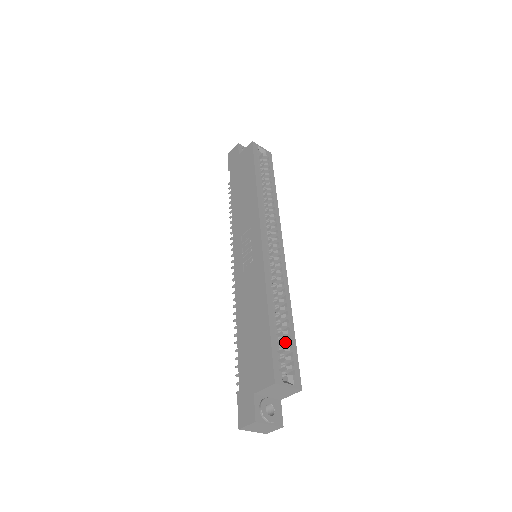
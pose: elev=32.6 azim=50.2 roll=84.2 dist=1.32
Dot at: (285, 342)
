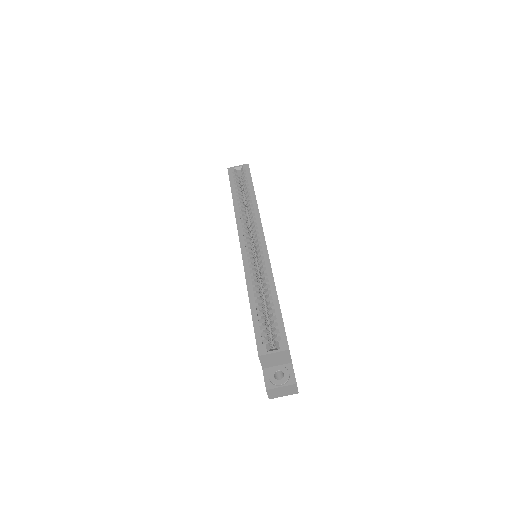
Dot at: (271, 317)
